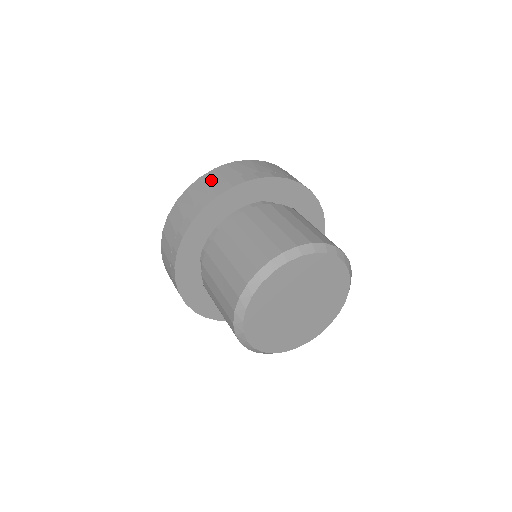
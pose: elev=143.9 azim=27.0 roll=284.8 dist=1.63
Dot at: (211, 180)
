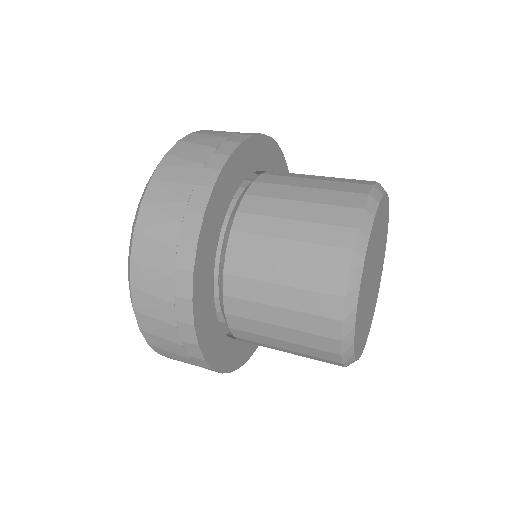
Dot at: (165, 198)
